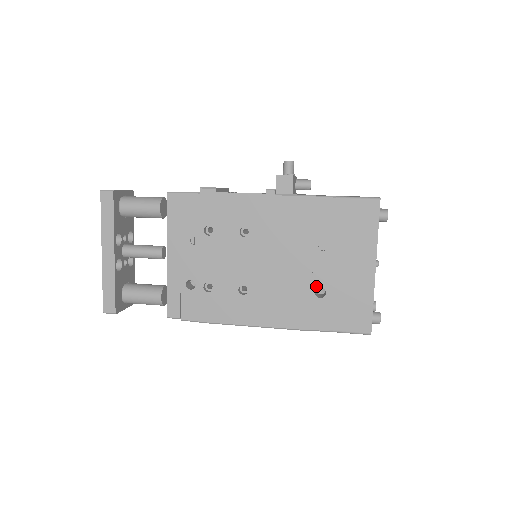
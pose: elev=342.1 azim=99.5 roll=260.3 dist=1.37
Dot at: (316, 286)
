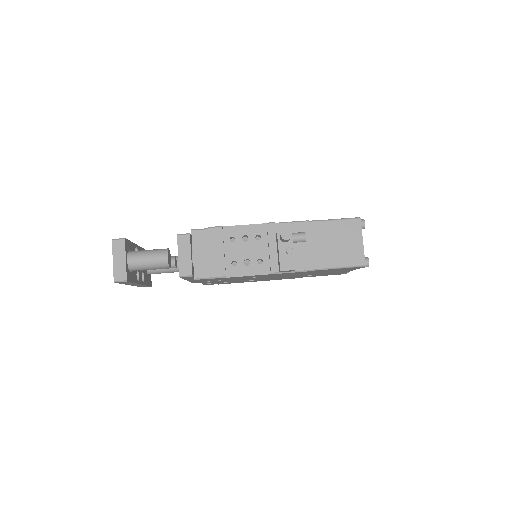
Dot at: occluded
